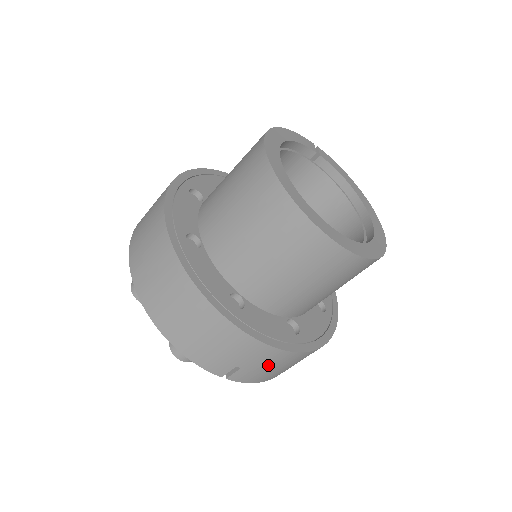
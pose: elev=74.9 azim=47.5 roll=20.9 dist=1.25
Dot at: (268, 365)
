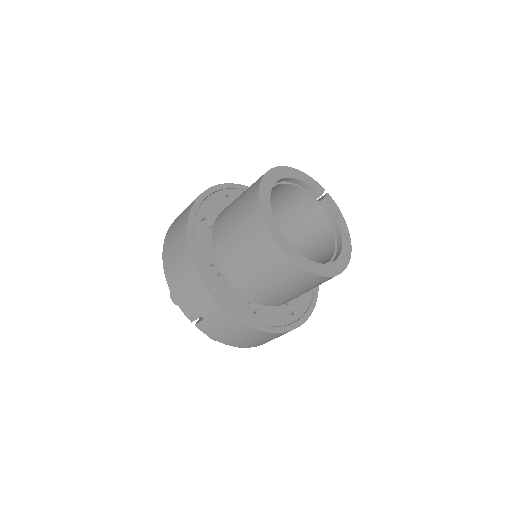
Dot at: (222, 325)
